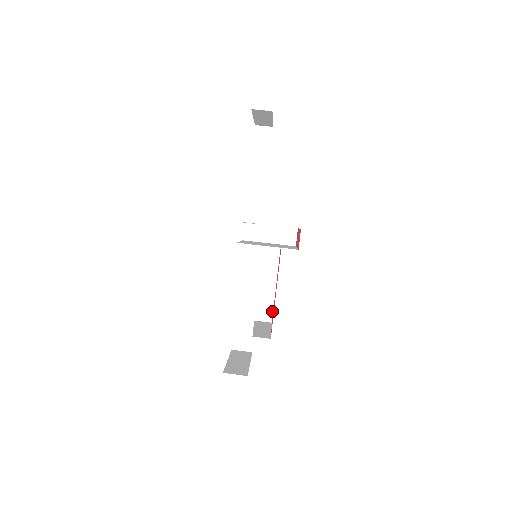
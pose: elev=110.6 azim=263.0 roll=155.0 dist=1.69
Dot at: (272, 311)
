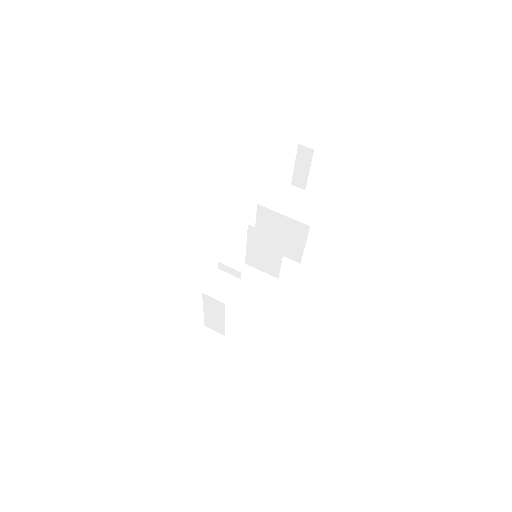
Dot at: (246, 334)
